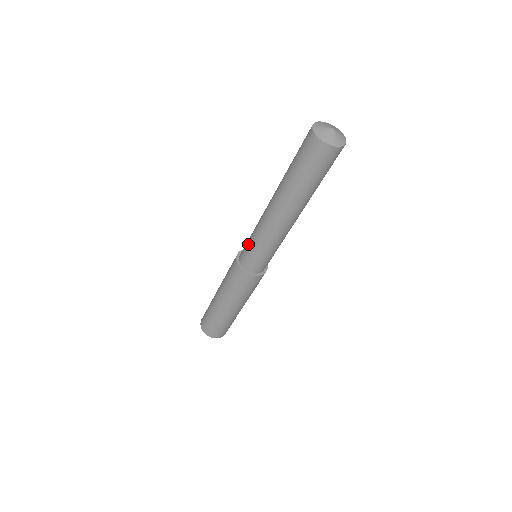
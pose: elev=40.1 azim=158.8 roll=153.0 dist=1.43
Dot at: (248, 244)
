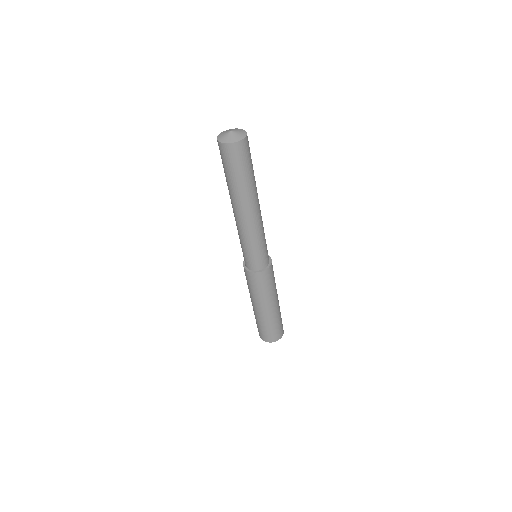
Dot at: (243, 251)
